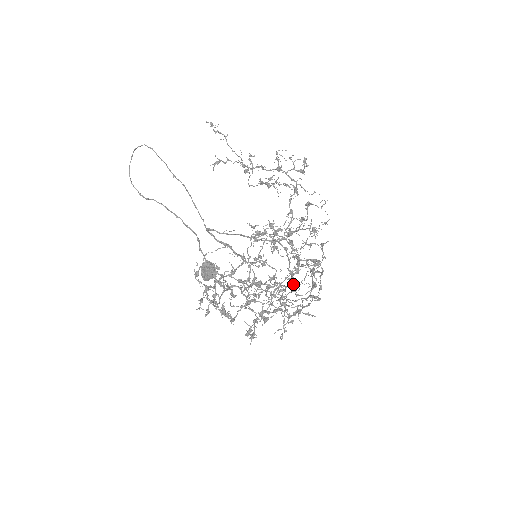
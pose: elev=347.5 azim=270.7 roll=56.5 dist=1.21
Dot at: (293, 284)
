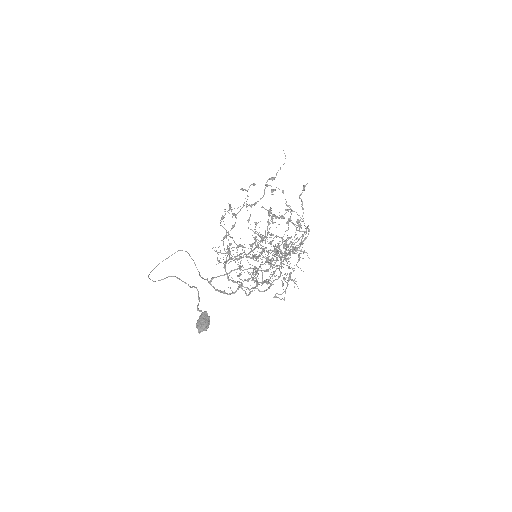
Dot at: (286, 282)
